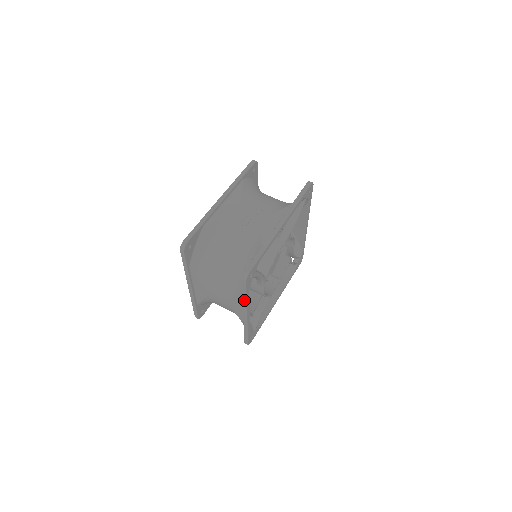
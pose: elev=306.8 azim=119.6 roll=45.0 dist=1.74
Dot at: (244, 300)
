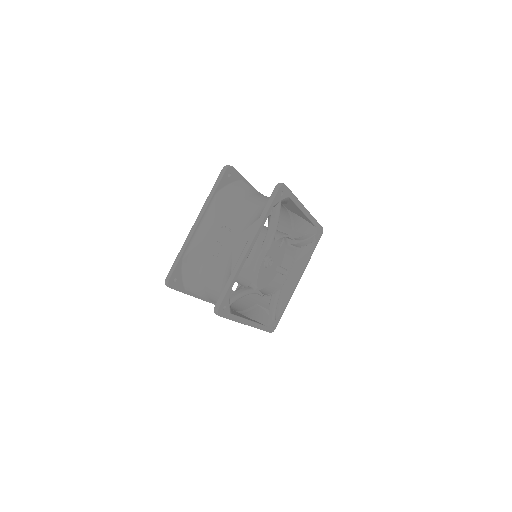
Dot at: (233, 320)
